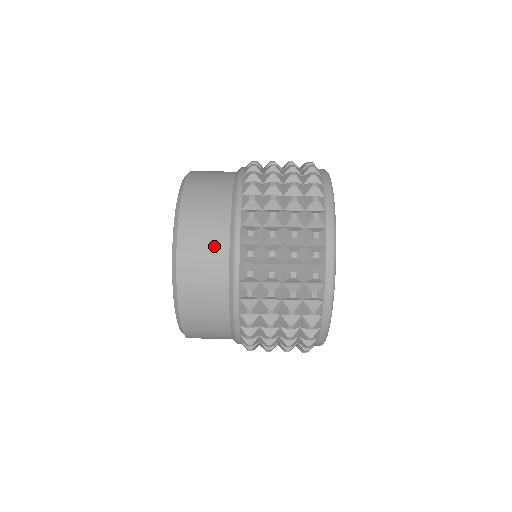
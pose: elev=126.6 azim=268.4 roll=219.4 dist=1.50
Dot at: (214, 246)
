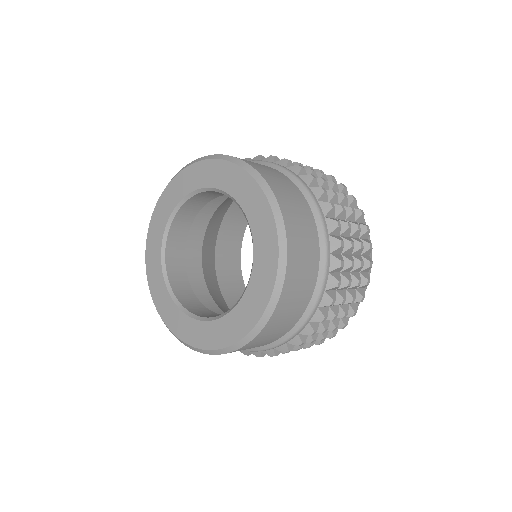
Dot at: (299, 202)
